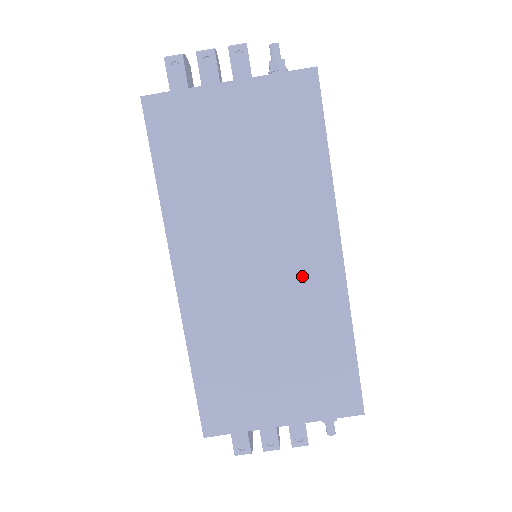
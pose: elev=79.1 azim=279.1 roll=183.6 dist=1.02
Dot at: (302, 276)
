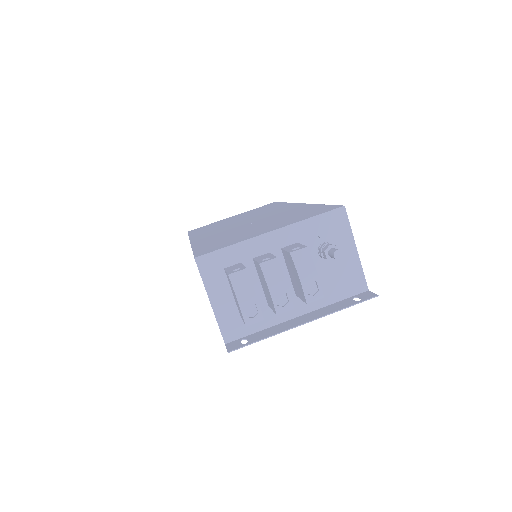
Dot at: (276, 213)
